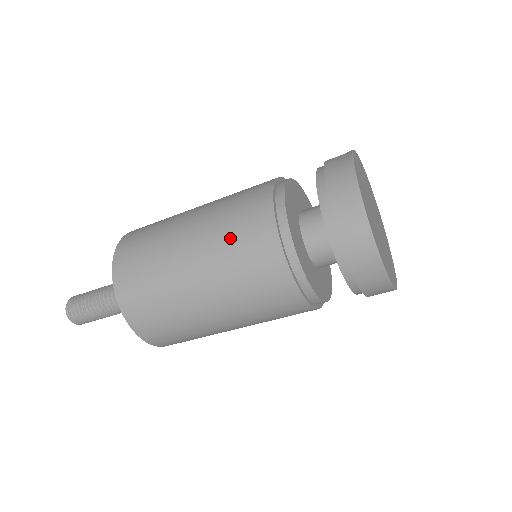
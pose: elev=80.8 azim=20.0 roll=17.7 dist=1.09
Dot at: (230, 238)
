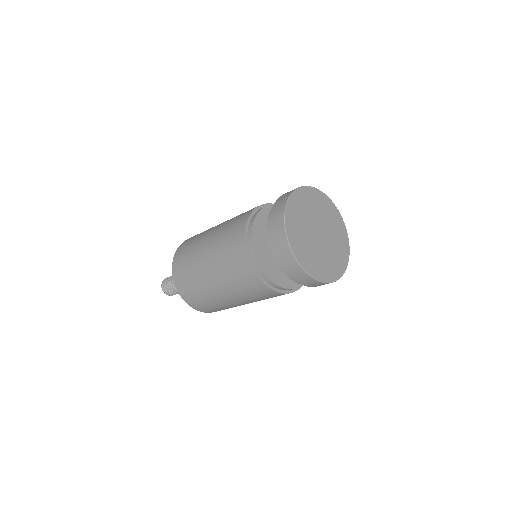
Dot at: (224, 242)
